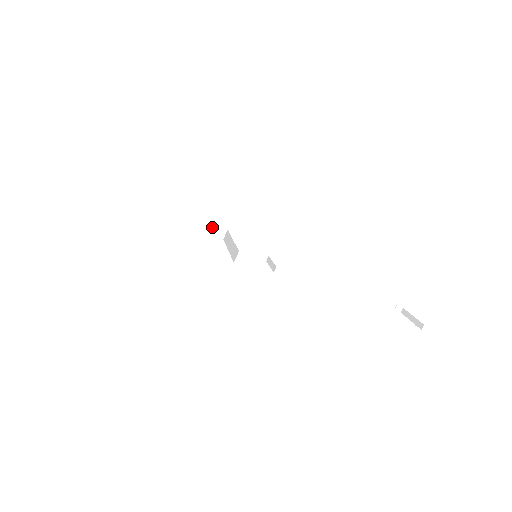
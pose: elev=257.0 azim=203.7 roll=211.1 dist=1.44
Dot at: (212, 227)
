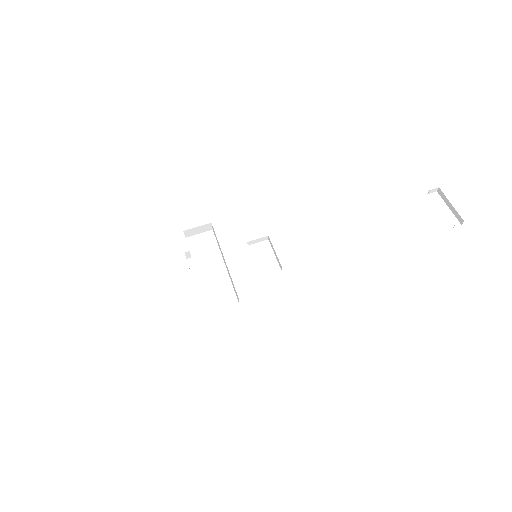
Dot at: (194, 230)
